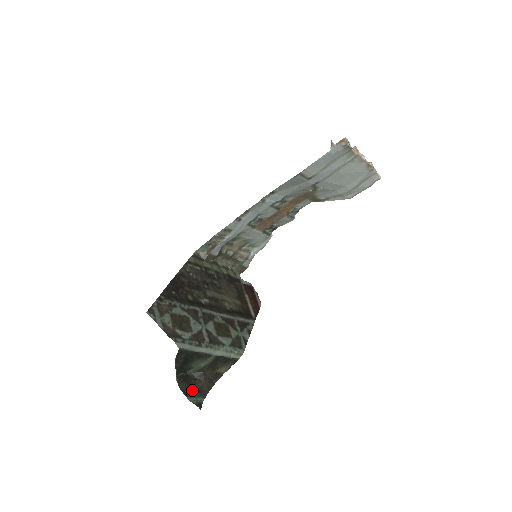
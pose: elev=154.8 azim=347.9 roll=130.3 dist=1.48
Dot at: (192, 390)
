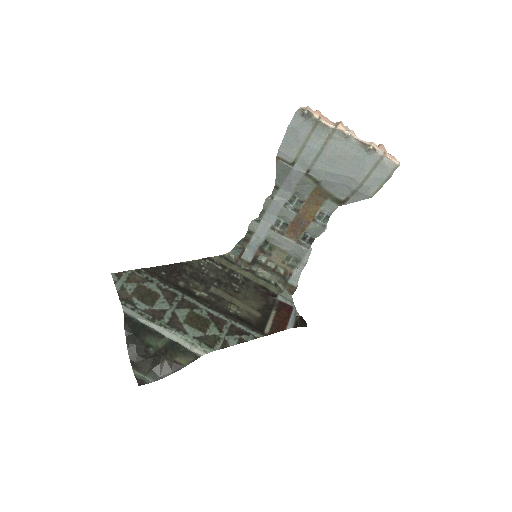
Dot at: (144, 366)
